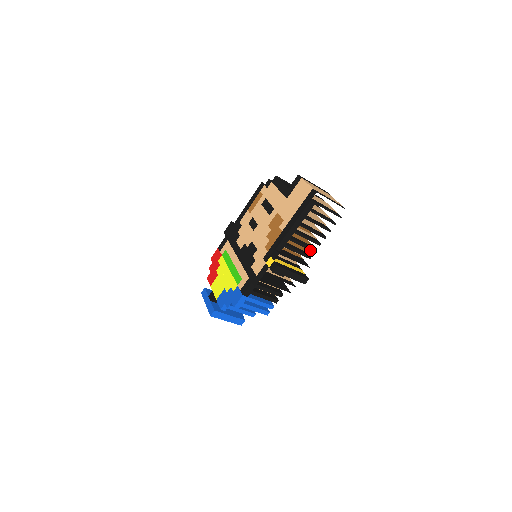
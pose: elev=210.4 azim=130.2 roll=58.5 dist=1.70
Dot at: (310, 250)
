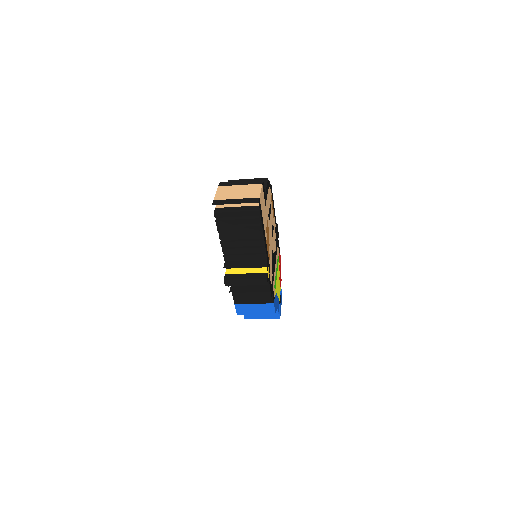
Dot at: occluded
